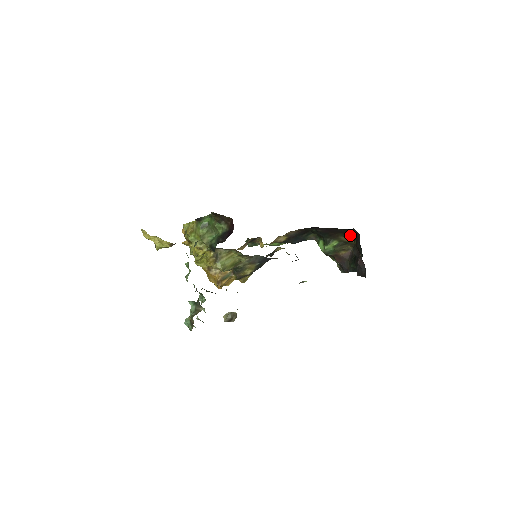
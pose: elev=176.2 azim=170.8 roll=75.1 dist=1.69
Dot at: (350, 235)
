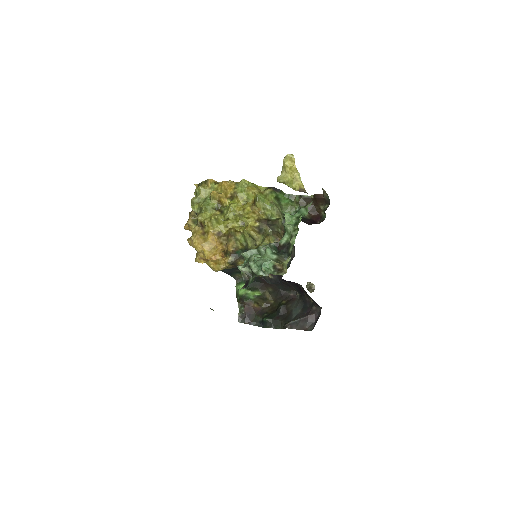
Dot at: (279, 294)
